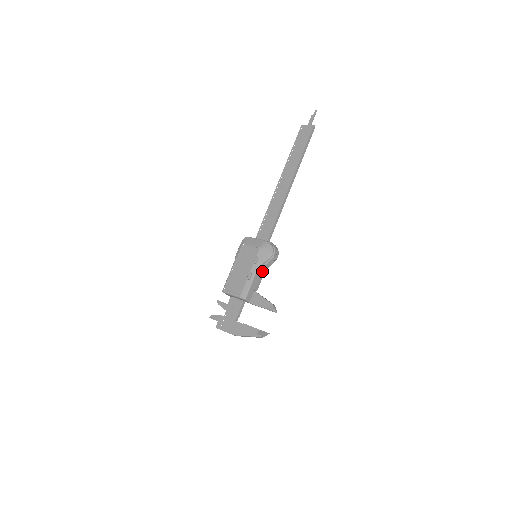
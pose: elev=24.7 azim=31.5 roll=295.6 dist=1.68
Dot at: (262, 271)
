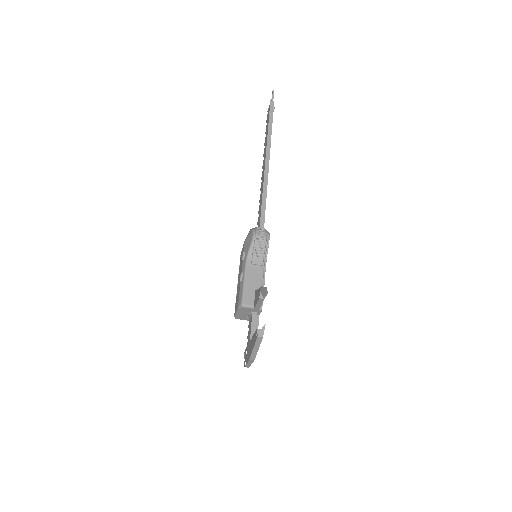
Dot at: (255, 263)
